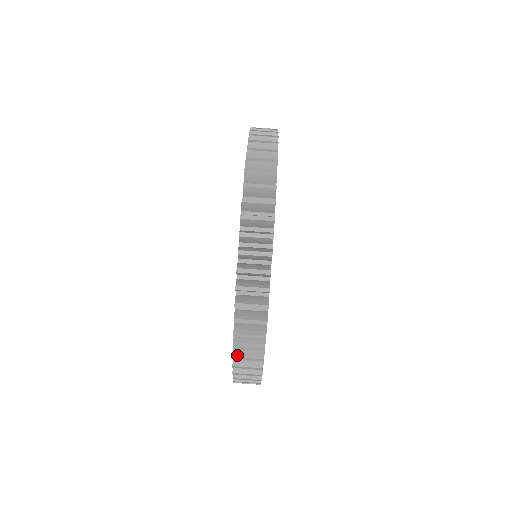
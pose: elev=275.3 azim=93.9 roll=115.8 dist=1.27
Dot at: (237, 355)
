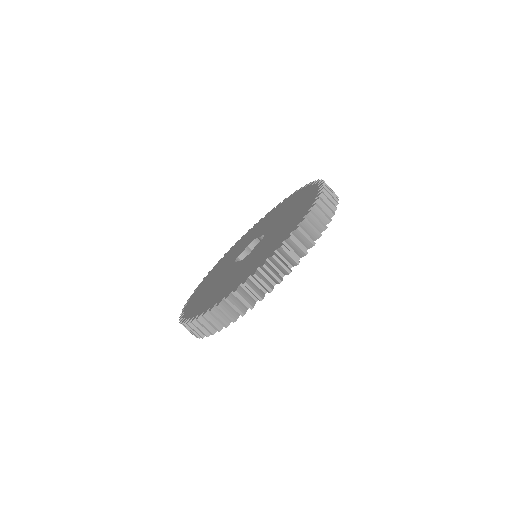
Dot at: (268, 265)
